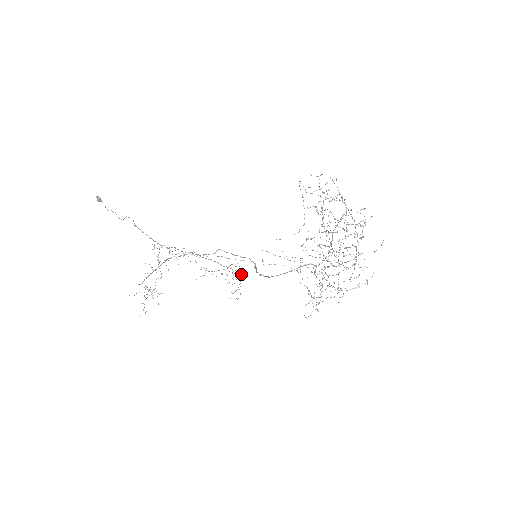
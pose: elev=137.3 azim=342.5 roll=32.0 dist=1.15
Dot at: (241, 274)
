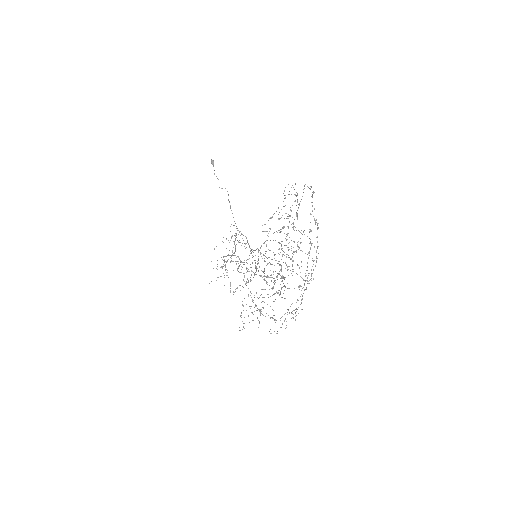
Dot at: occluded
